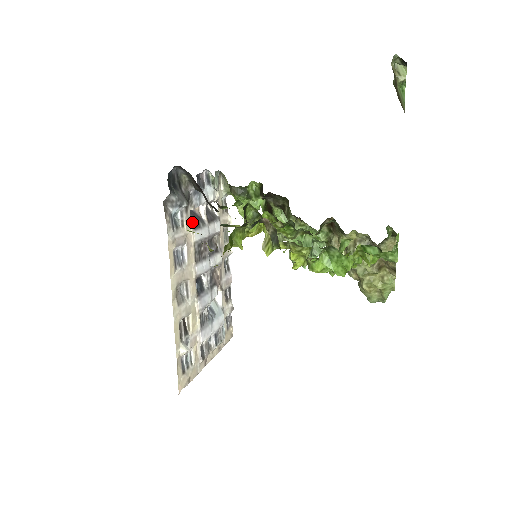
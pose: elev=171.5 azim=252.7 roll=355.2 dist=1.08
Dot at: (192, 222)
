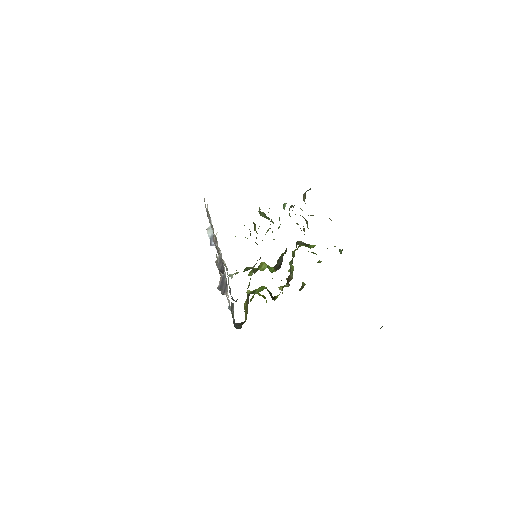
Dot at: (227, 290)
